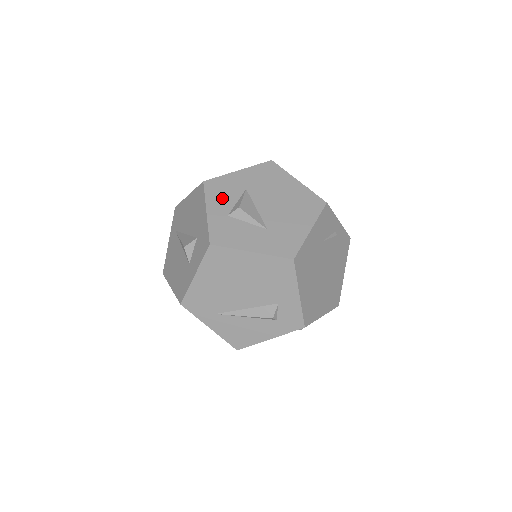
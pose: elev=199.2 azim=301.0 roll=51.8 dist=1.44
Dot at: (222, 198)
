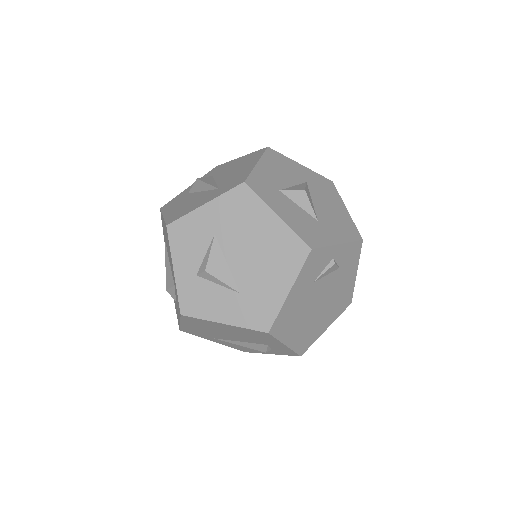
Dot at: (188, 250)
